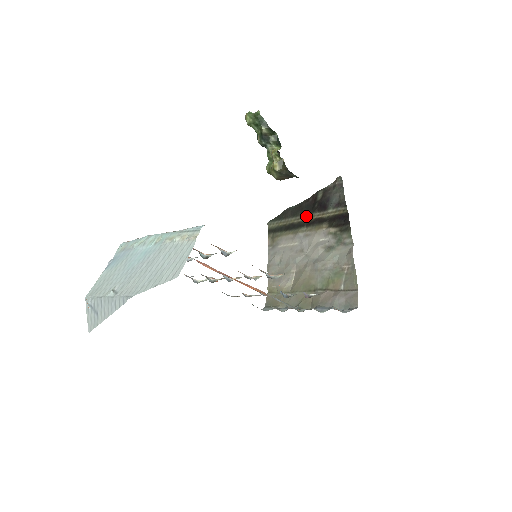
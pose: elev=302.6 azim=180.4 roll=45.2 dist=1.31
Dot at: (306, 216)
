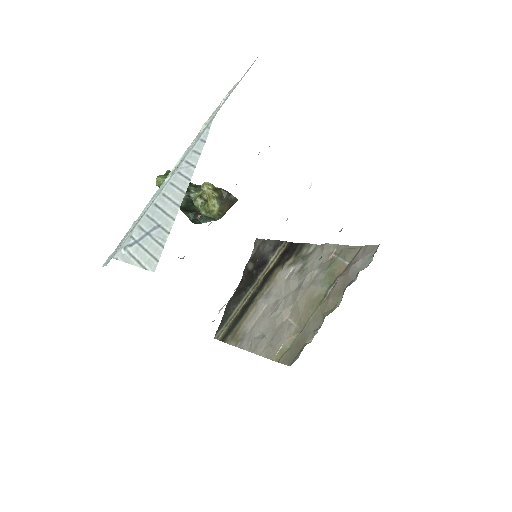
Dot at: (252, 287)
